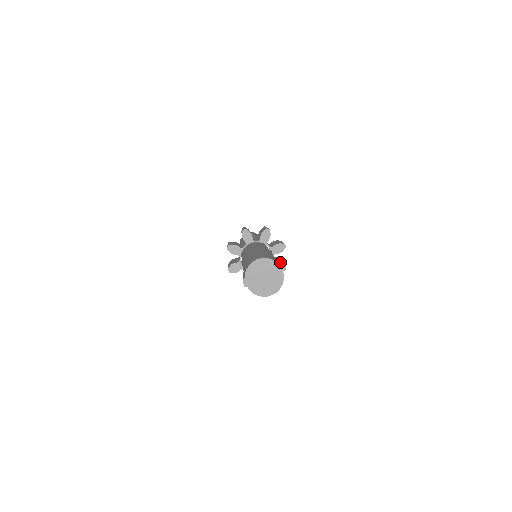
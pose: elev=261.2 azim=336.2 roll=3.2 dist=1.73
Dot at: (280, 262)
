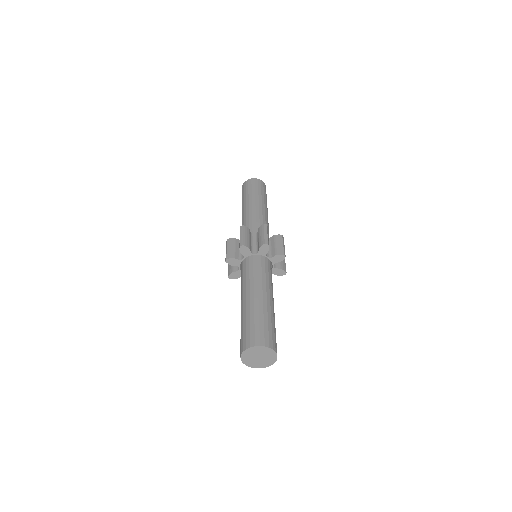
Dot at: (275, 256)
